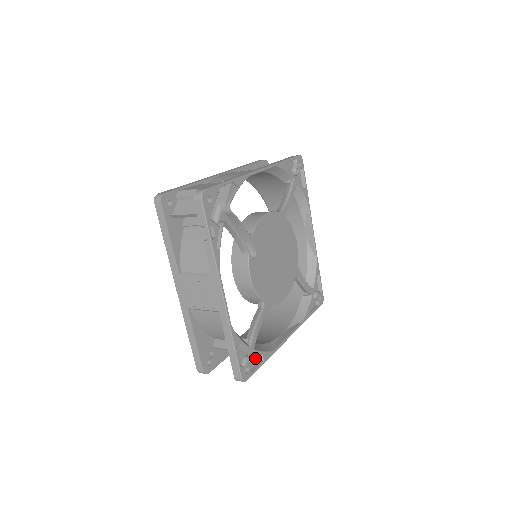
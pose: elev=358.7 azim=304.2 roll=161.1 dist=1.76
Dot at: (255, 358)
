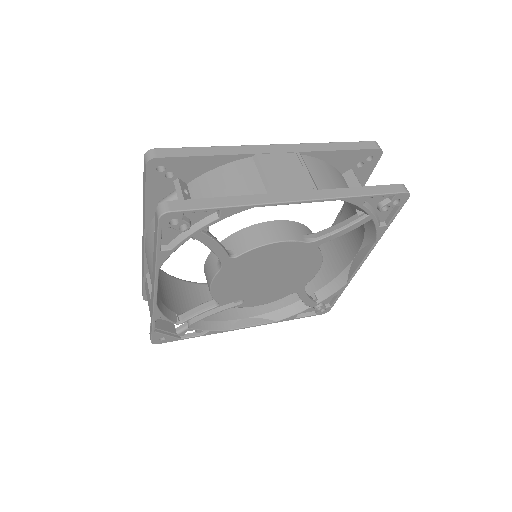
Dot at: occluded
